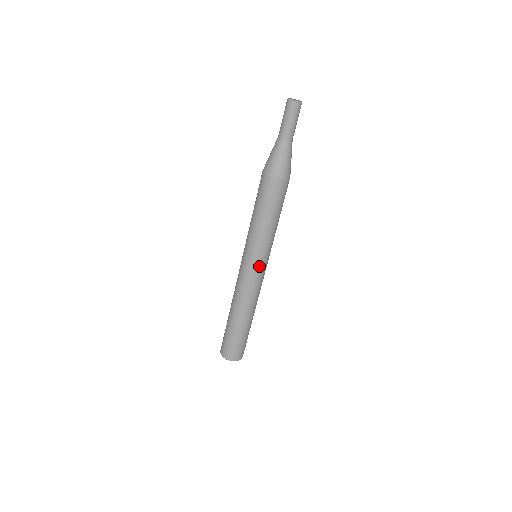
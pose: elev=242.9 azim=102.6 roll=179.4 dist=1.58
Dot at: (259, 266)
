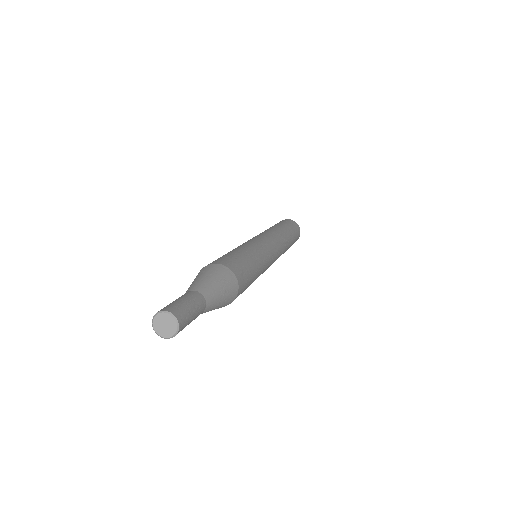
Dot at: occluded
